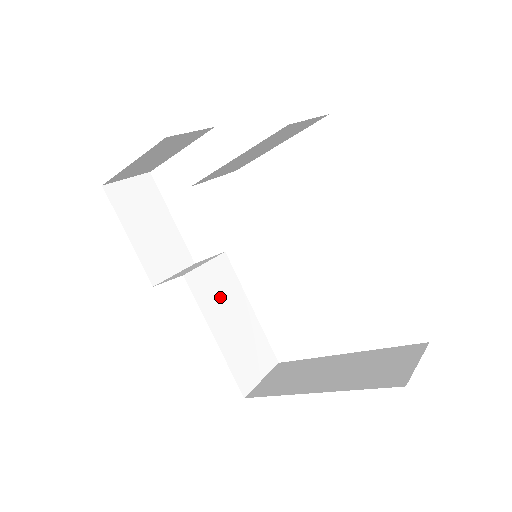
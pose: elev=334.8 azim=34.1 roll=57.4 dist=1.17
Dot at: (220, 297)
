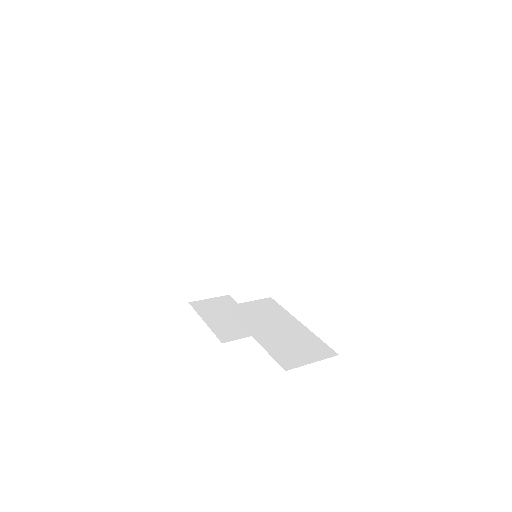
Dot at: (262, 317)
